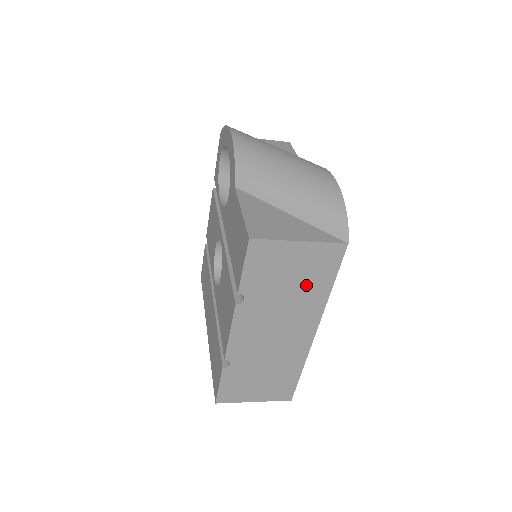
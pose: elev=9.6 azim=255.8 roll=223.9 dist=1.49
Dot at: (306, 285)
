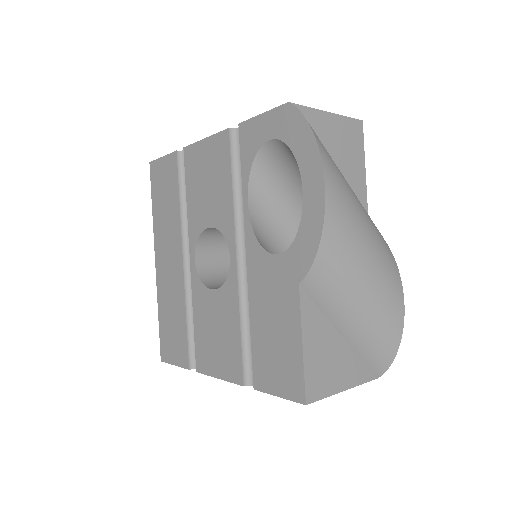
Dot at: occluded
